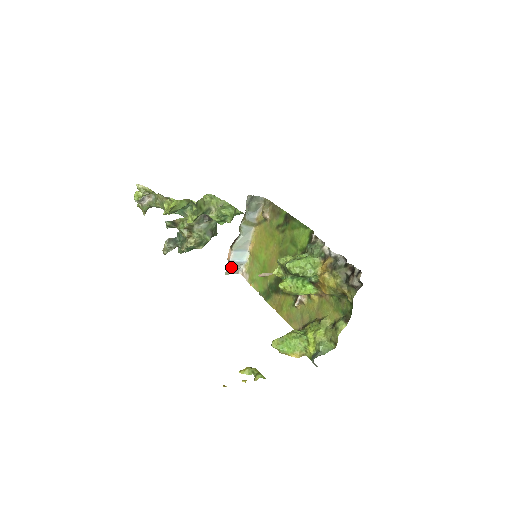
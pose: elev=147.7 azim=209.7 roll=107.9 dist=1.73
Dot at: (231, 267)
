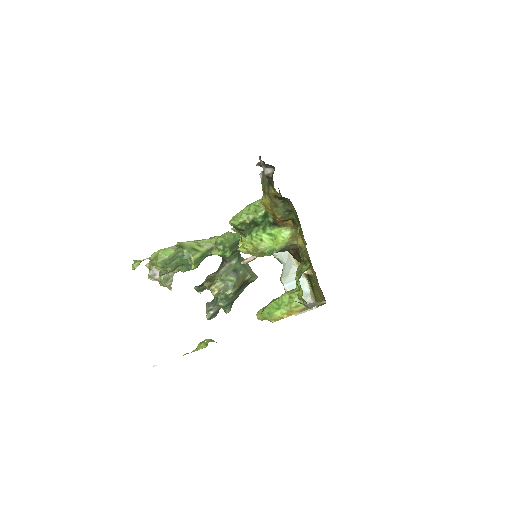
Dot at: occluded
